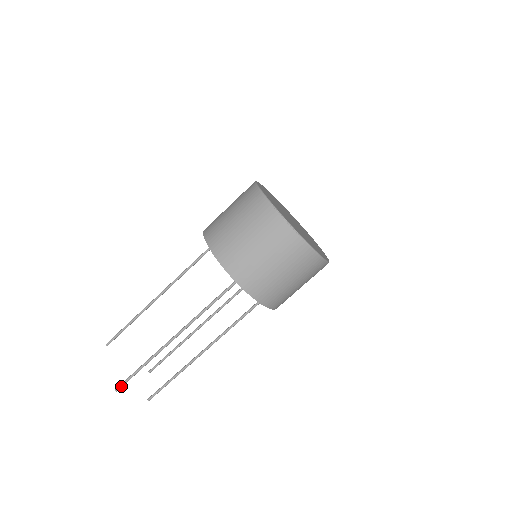
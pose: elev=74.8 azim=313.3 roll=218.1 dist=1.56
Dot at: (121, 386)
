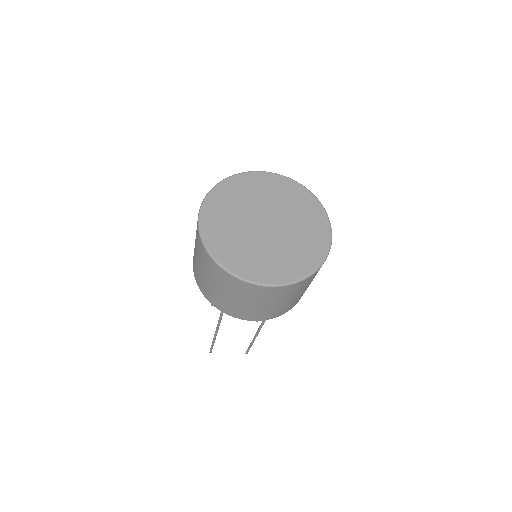
Dot at: (210, 351)
